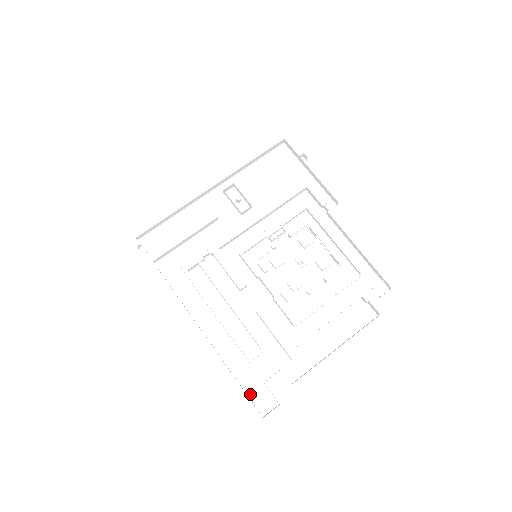
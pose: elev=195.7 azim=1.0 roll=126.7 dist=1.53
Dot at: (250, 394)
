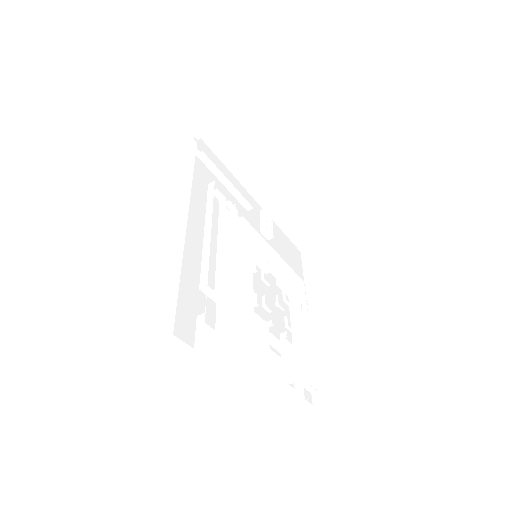
Dot at: (180, 304)
